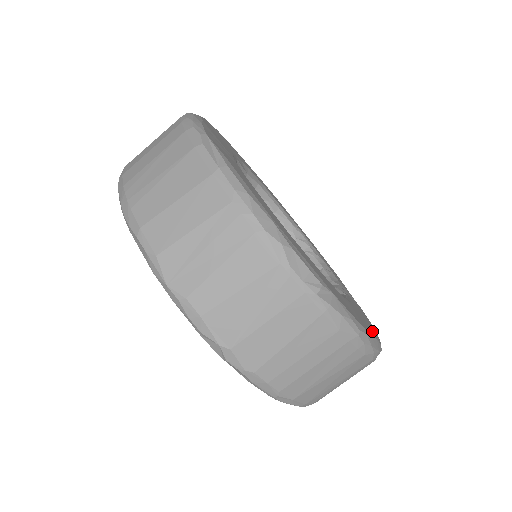
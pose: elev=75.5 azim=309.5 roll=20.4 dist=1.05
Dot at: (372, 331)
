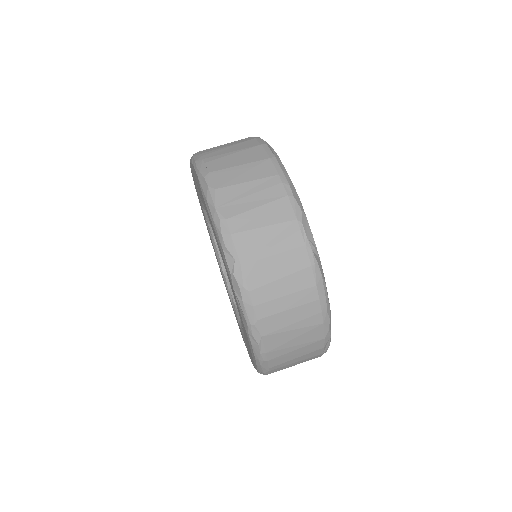
Dot at: occluded
